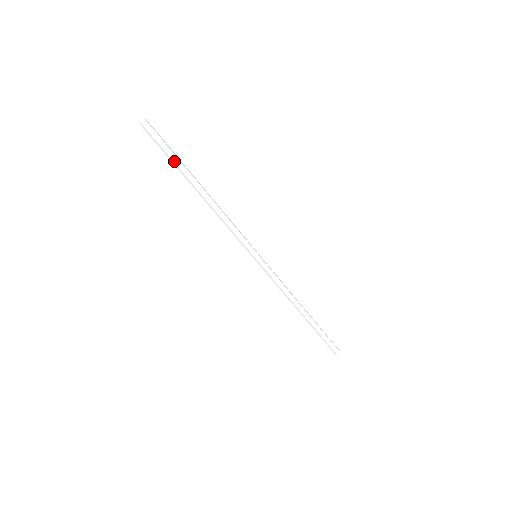
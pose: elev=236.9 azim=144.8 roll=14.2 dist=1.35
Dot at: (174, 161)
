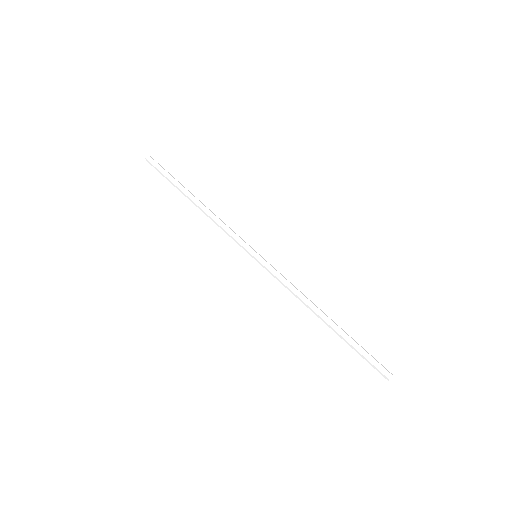
Dot at: (172, 179)
